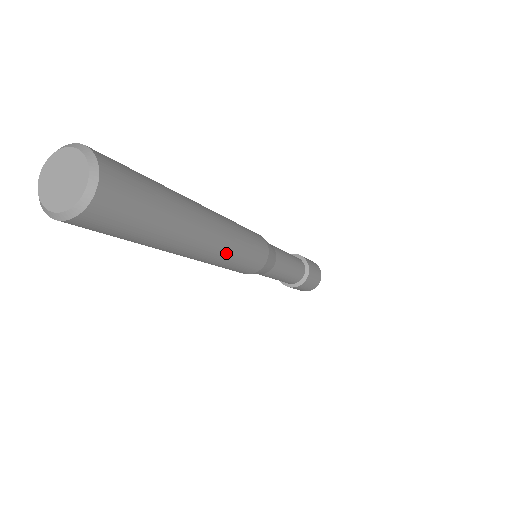
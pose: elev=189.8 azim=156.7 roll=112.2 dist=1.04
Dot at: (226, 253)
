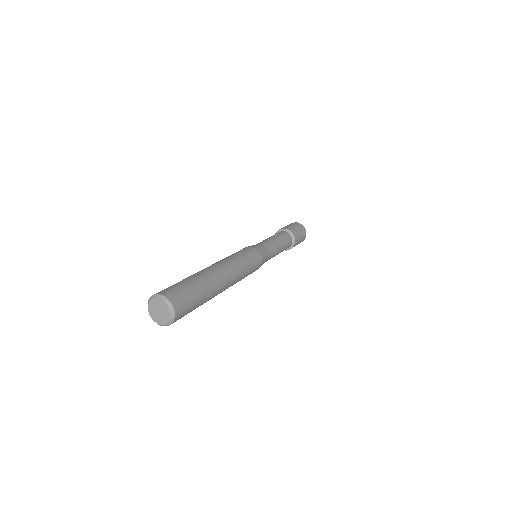
Dot at: (236, 282)
